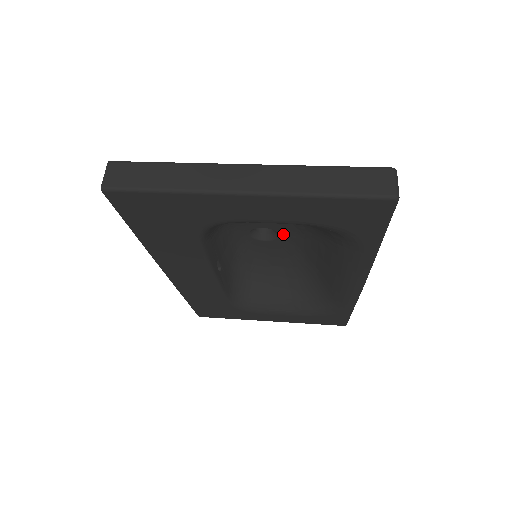
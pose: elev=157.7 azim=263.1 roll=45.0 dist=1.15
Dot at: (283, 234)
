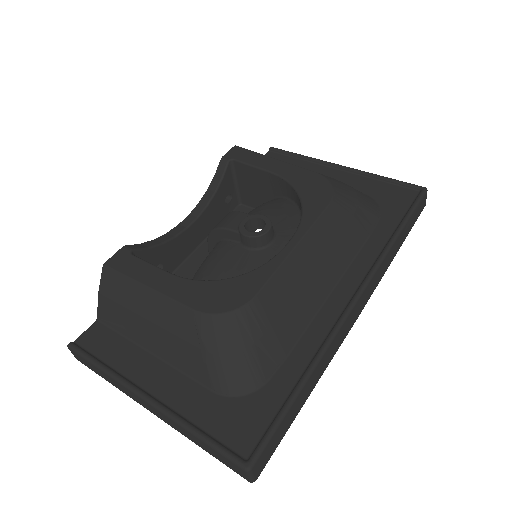
Dot at: (274, 251)
